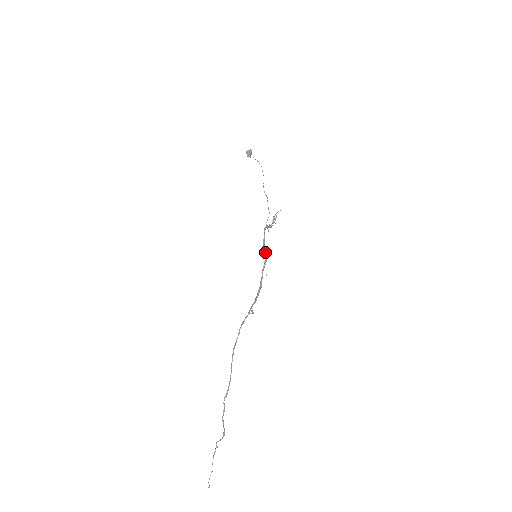
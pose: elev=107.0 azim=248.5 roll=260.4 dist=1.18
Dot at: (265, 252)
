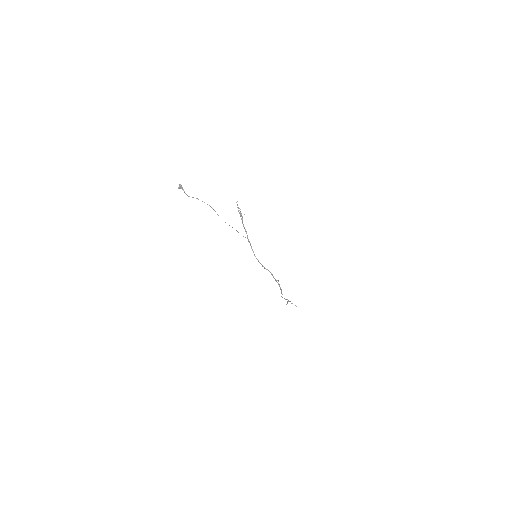
Dot at: occluded
